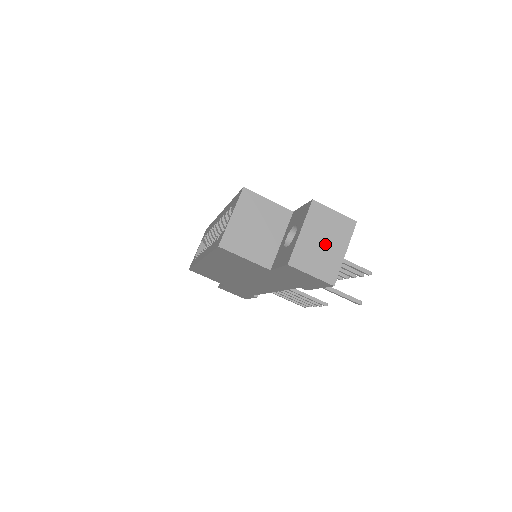
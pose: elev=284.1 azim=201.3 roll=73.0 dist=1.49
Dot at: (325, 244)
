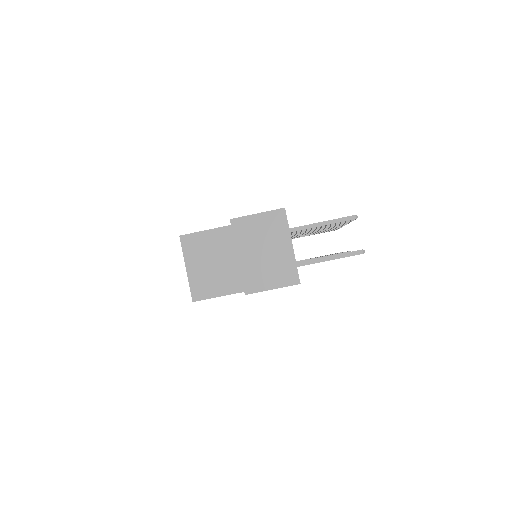
Dot at: (267, 252)
